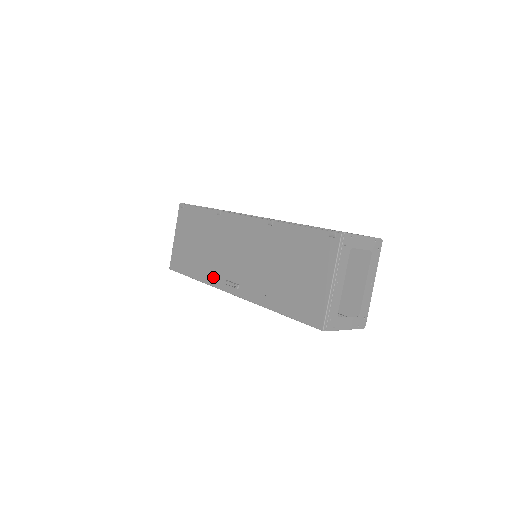
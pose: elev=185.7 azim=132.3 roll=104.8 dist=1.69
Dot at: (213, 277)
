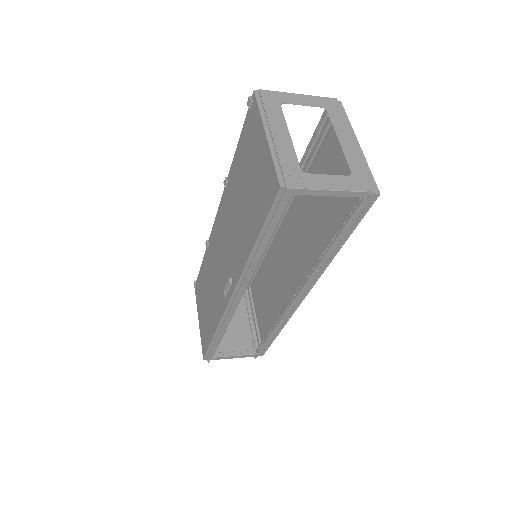
Dot at: (219, 307)
